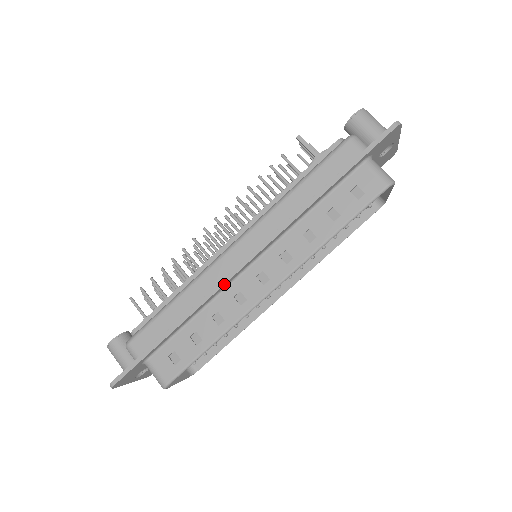
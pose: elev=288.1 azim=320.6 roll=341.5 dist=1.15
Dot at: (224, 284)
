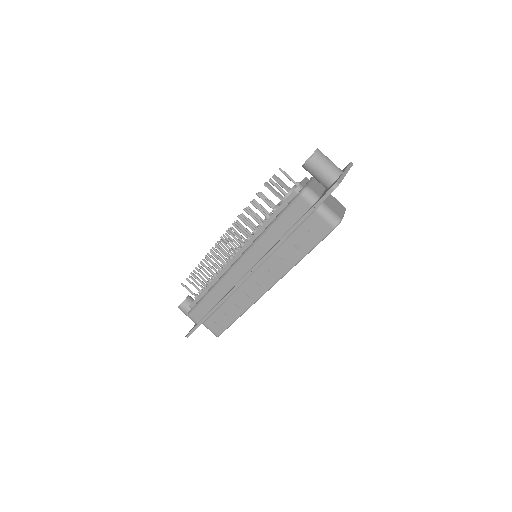
Dot at: occluded
